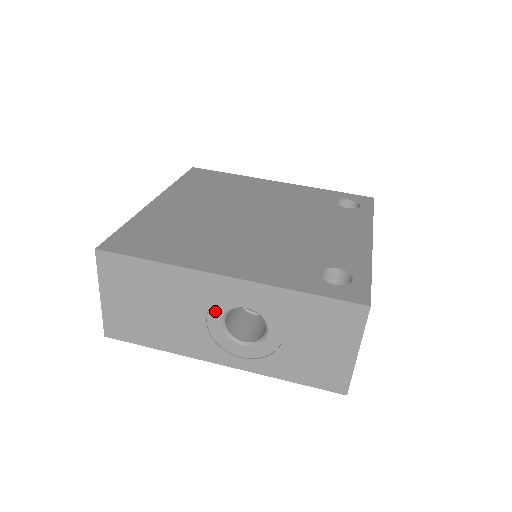
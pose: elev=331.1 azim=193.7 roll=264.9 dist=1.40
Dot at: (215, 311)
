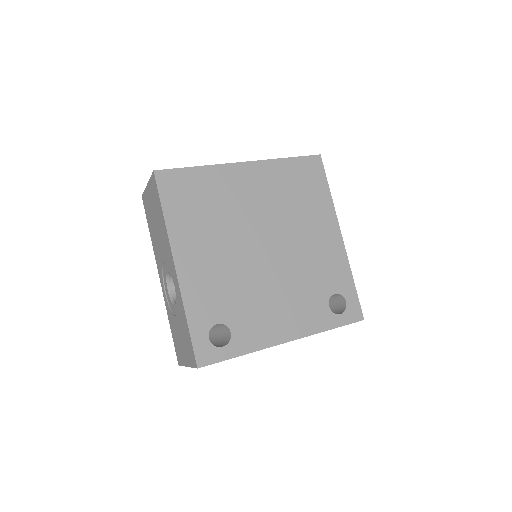
Dot at: (168, 266)
